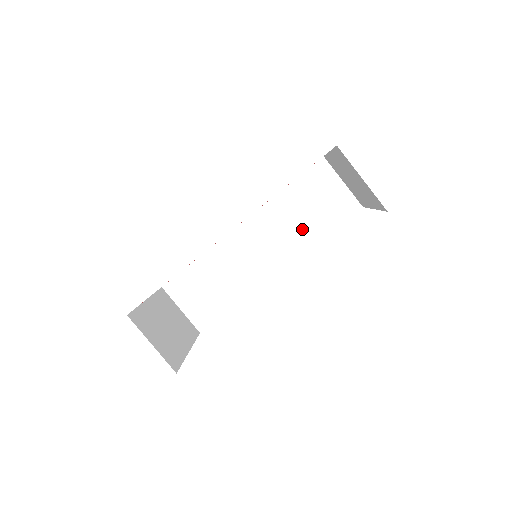
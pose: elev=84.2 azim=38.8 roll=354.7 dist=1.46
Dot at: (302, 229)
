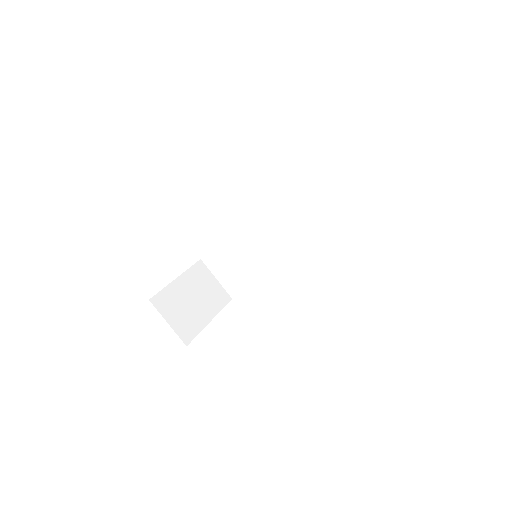
Dot at: (313, 224)
